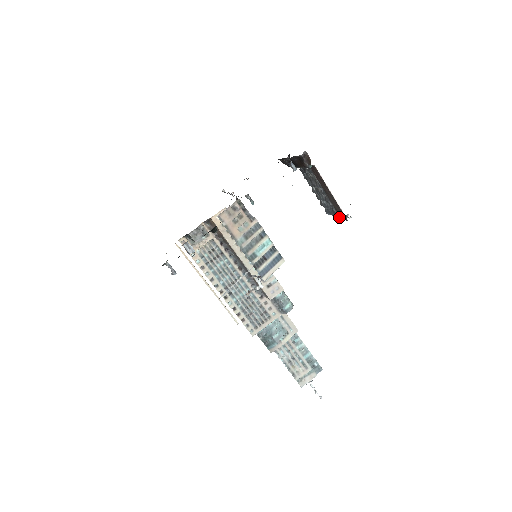
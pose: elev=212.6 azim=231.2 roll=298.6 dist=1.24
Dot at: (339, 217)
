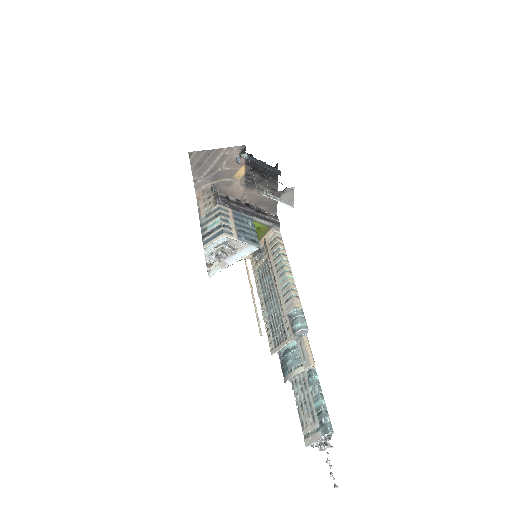
Dot at: (272, 198)
